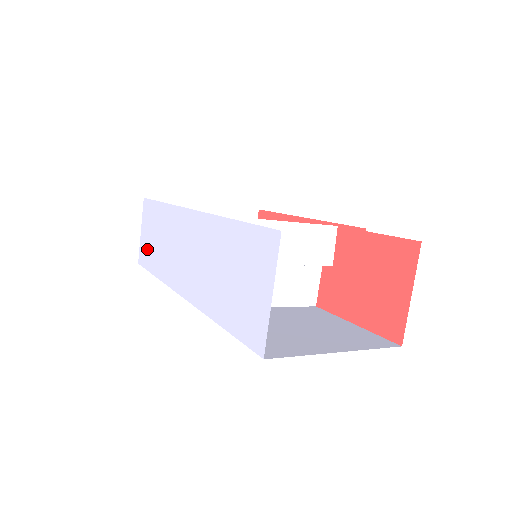
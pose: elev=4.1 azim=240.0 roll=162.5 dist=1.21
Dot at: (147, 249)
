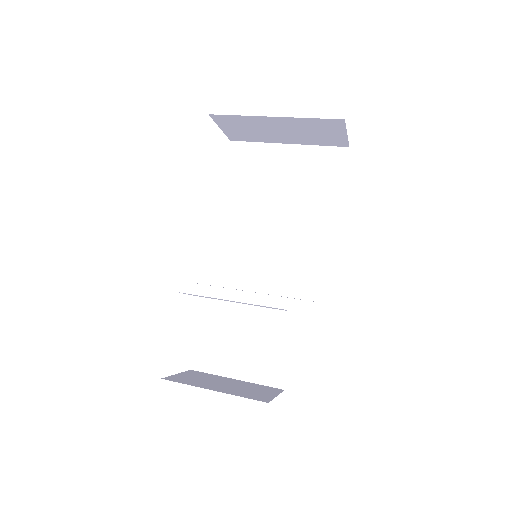
Dot at: occluded
